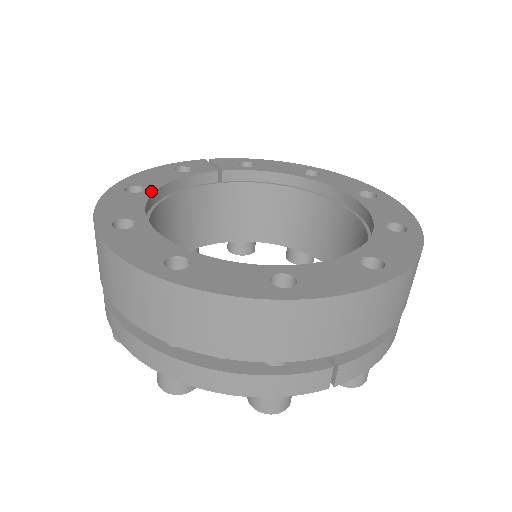
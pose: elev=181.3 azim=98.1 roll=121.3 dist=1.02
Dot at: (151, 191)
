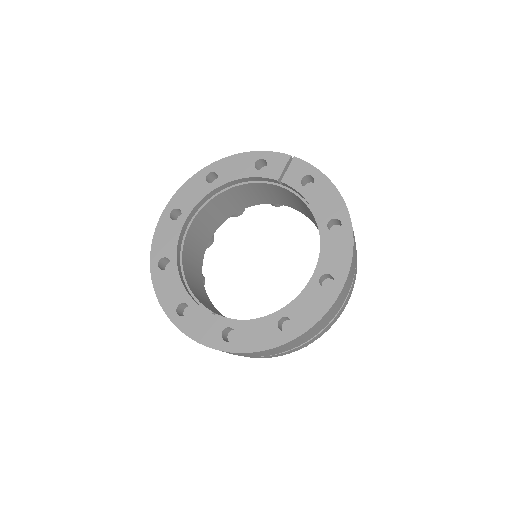
Dot at: (216, 186)
